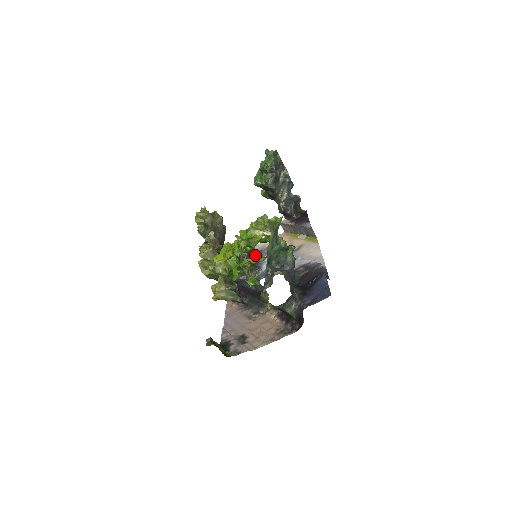
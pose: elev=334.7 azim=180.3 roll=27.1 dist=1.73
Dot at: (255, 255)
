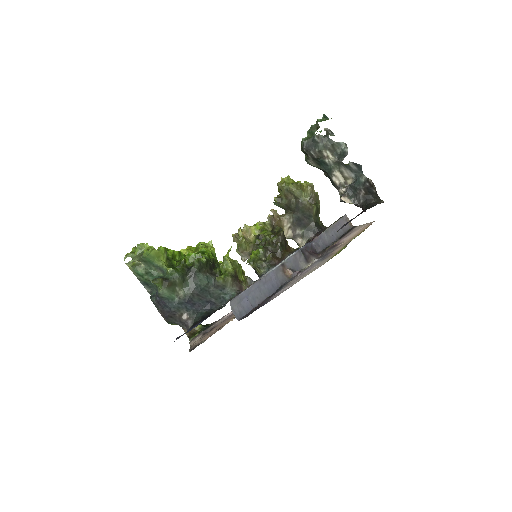
Dot at: occluded
